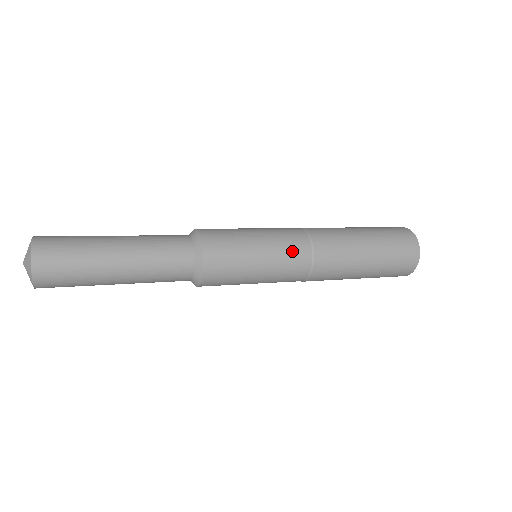
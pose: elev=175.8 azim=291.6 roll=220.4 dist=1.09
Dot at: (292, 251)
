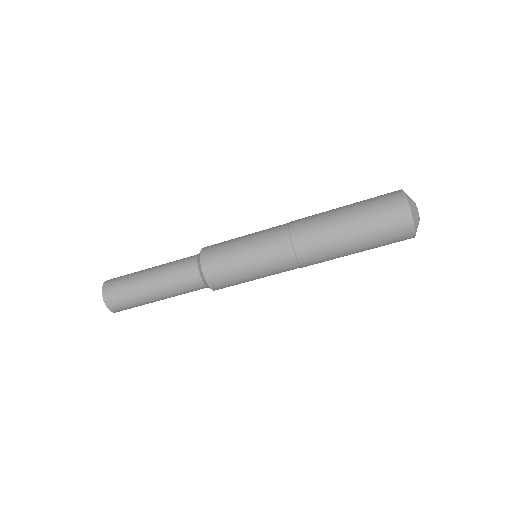
Dot at: (270, 234)
